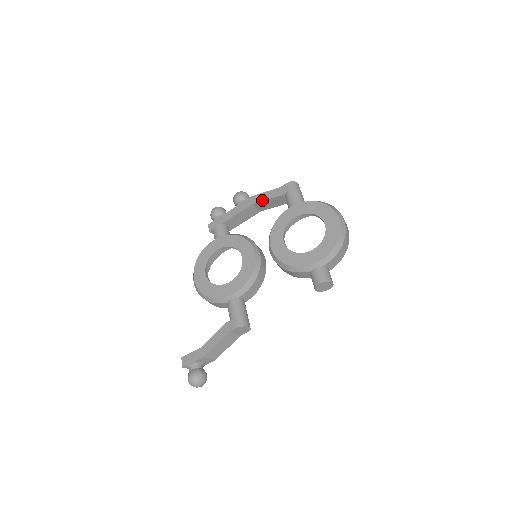
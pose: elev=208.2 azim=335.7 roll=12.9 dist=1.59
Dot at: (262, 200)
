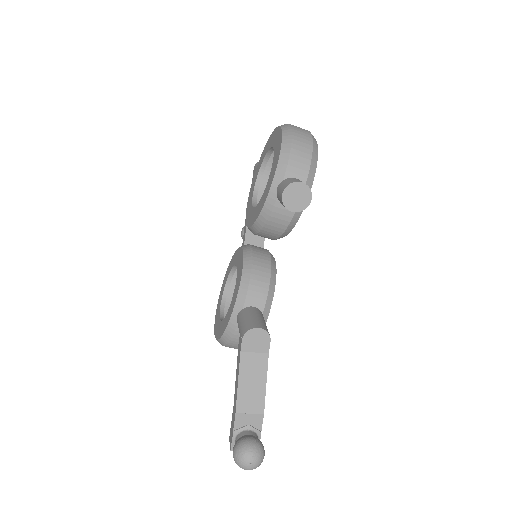
Dot at: occluded
